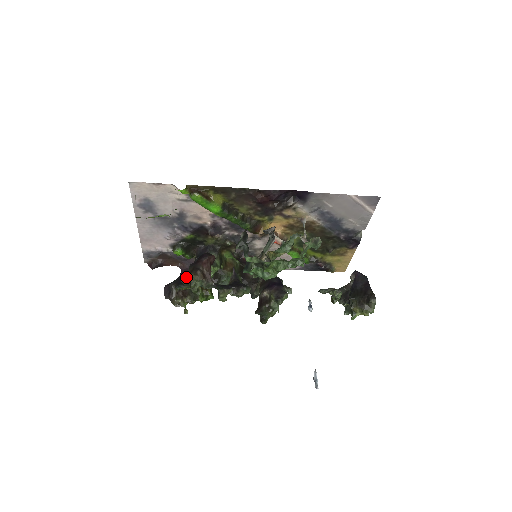
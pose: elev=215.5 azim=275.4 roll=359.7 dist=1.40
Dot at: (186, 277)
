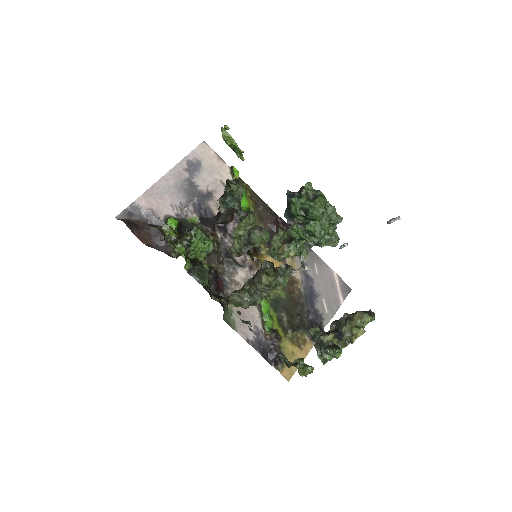
Dot at: (233, 180)
